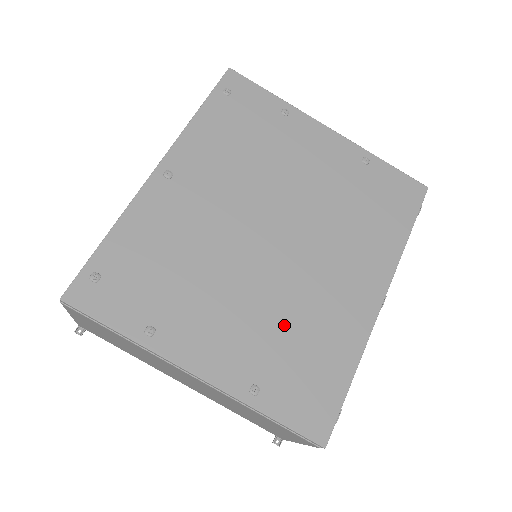
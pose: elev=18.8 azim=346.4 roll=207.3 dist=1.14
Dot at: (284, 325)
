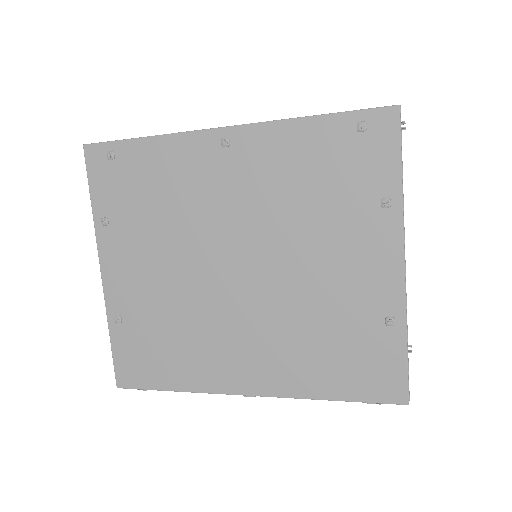
Dot at: (173, 318)
